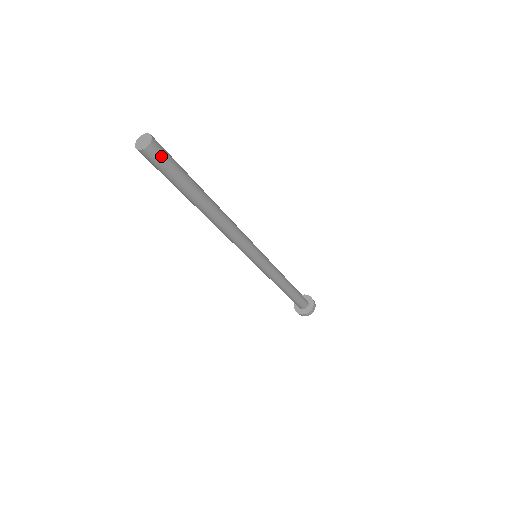
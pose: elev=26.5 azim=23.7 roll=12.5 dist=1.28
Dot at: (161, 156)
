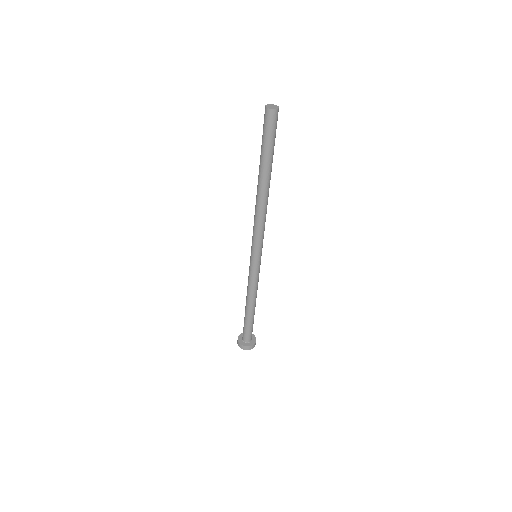
Dot at: (271, 122)
